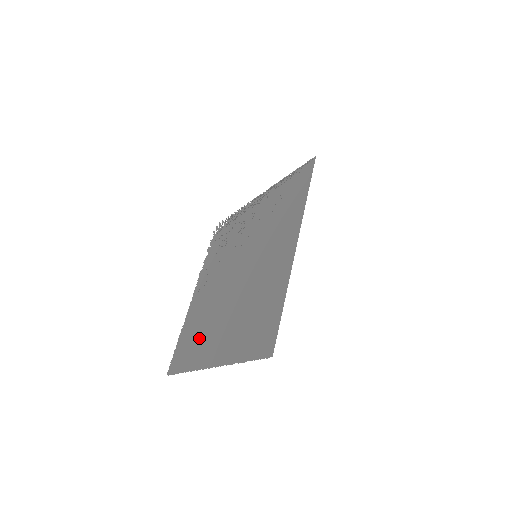
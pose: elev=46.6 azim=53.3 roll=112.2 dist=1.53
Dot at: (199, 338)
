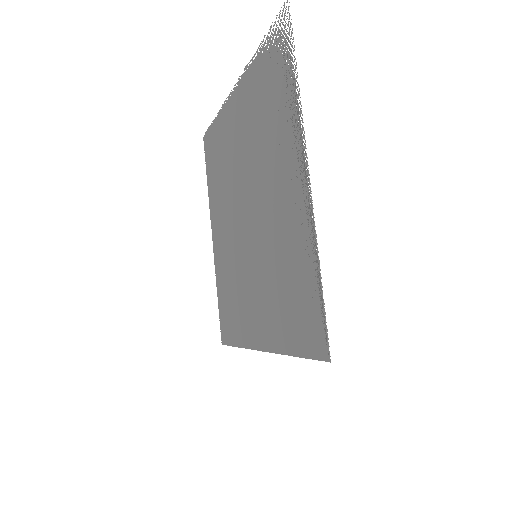
Dot at: (217, 184)
